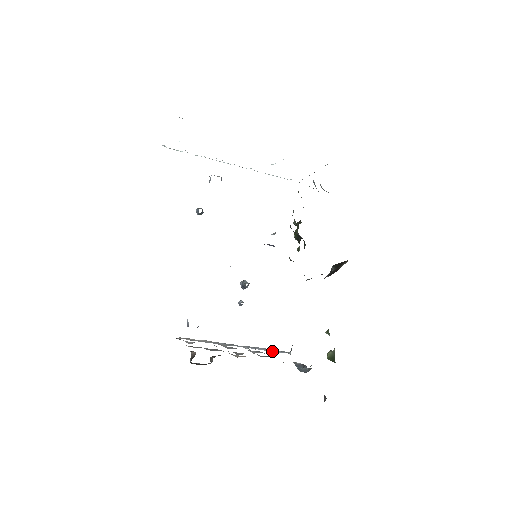
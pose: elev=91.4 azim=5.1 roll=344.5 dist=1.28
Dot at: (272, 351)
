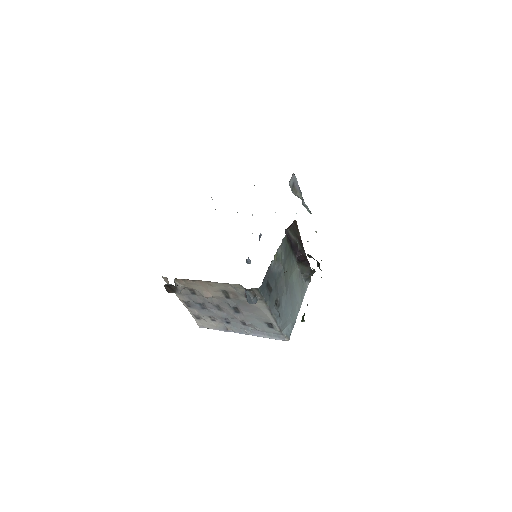
Dot at: (271, 337)
